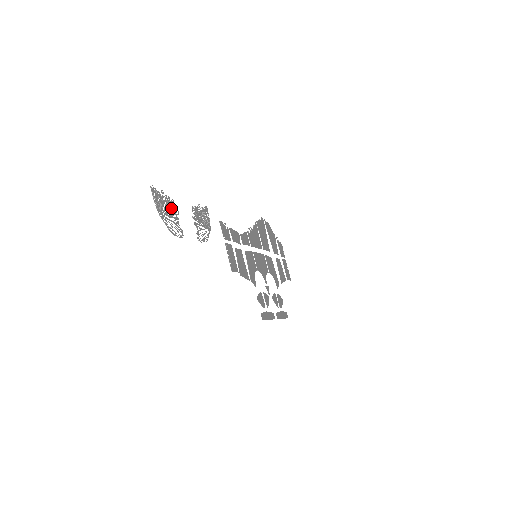
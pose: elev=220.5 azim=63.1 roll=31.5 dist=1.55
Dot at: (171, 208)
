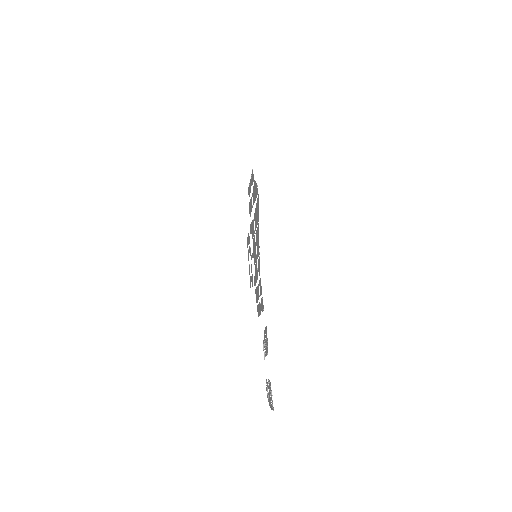
Dot at: (270, 388)
